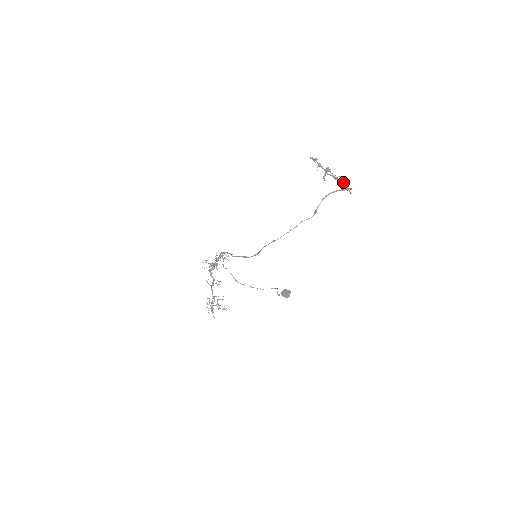
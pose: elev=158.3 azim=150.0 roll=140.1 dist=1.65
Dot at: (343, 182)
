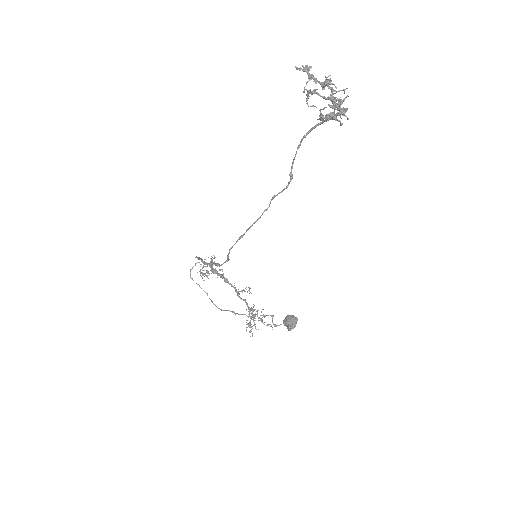
Dot at: (340, 101)
